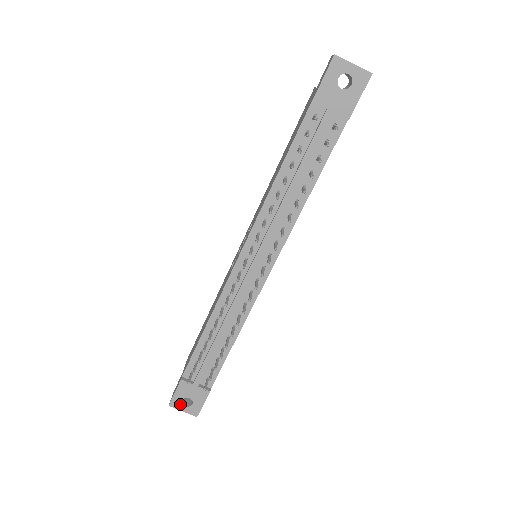
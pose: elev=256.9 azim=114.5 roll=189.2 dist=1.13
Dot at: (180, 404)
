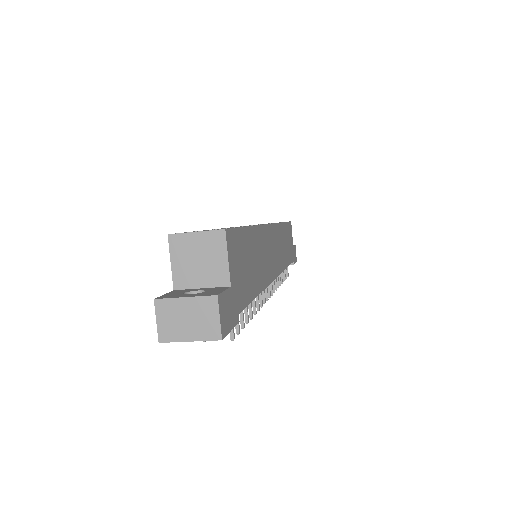
Dot at: occluded
